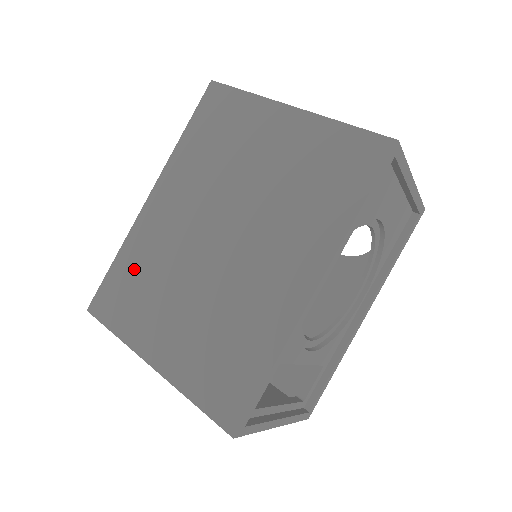
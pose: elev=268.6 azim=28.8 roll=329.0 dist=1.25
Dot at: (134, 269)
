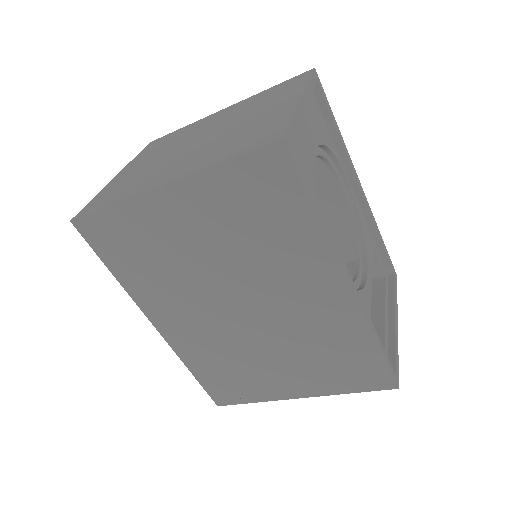
Dot at: (212, 368)
